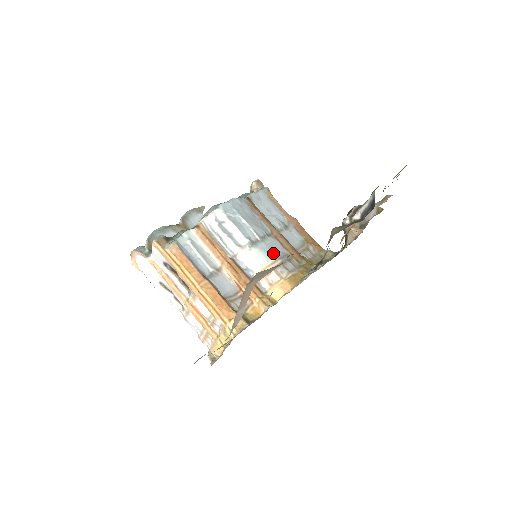
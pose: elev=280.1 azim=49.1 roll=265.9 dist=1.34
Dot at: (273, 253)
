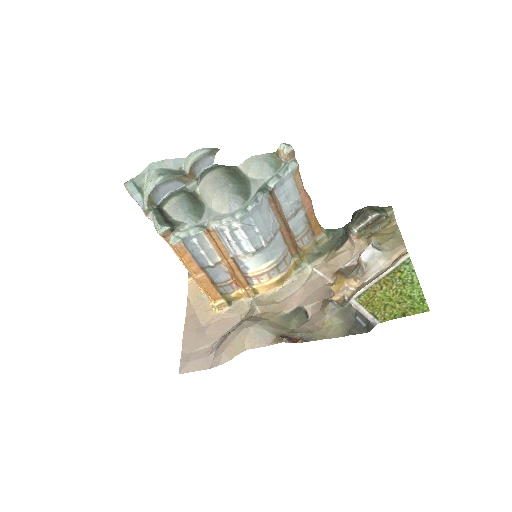
Dot at: (273, 256)
